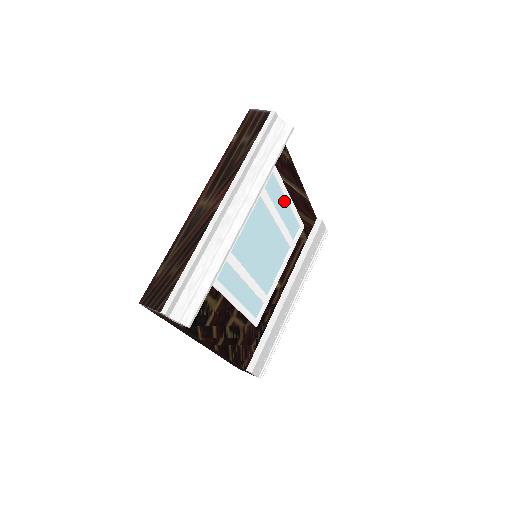
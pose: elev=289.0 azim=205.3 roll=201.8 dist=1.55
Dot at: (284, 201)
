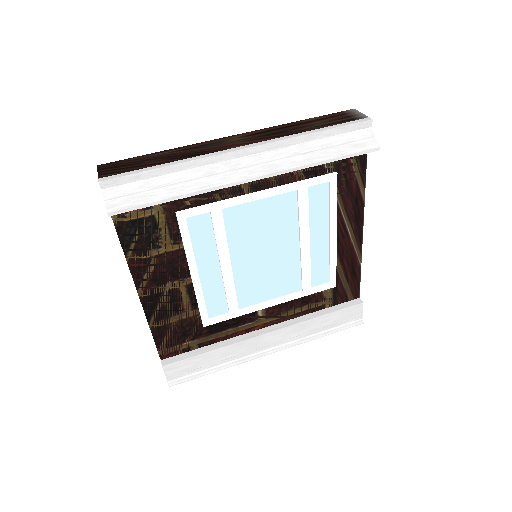
Dot at: (326, 231)
